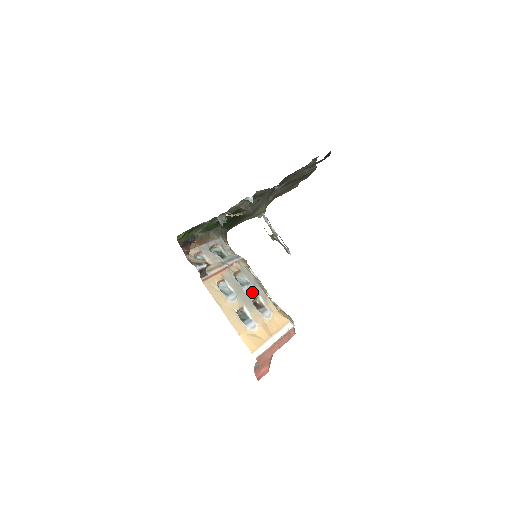
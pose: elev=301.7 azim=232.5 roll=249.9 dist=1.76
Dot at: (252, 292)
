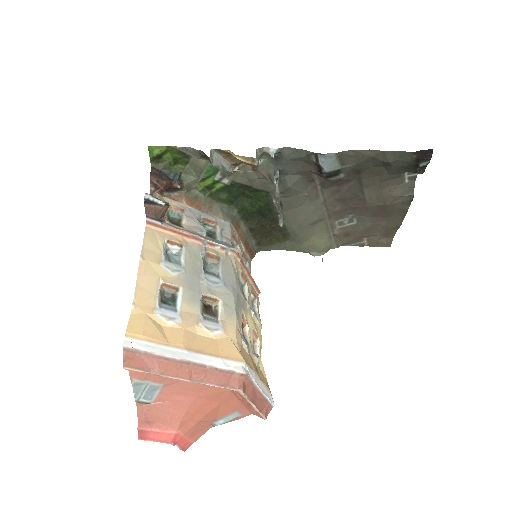
Dot at: (213, 287)
